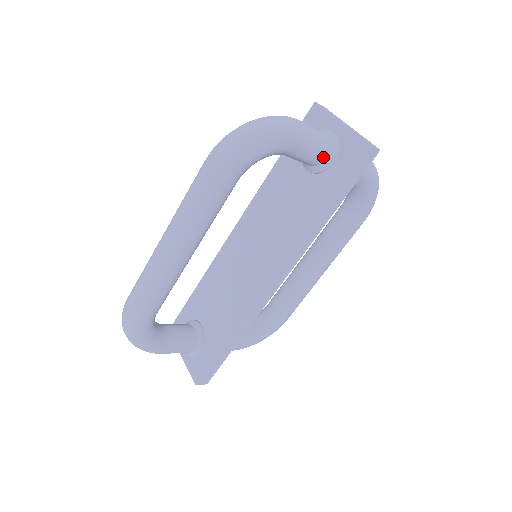
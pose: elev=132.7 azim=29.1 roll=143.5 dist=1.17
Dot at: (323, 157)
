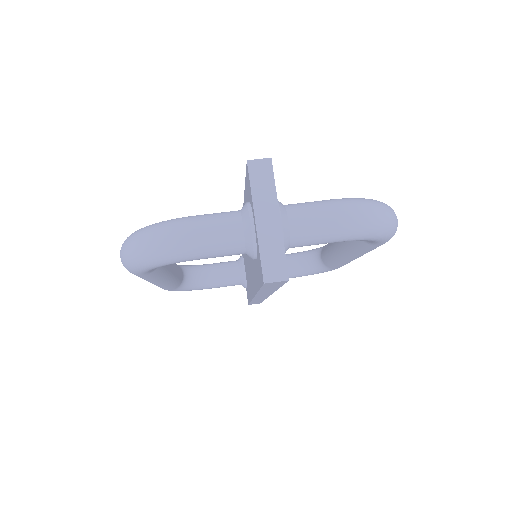
Dot at: (241, 253)
